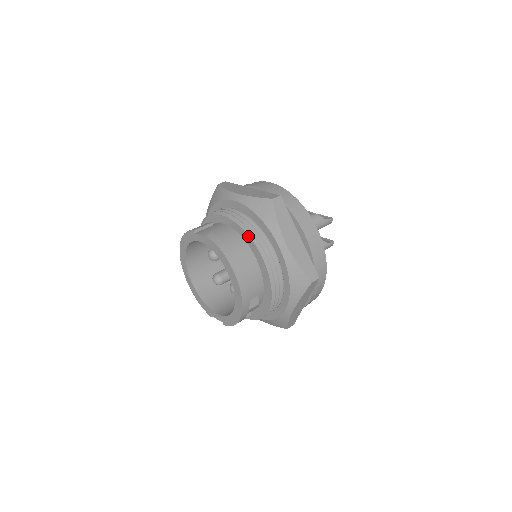
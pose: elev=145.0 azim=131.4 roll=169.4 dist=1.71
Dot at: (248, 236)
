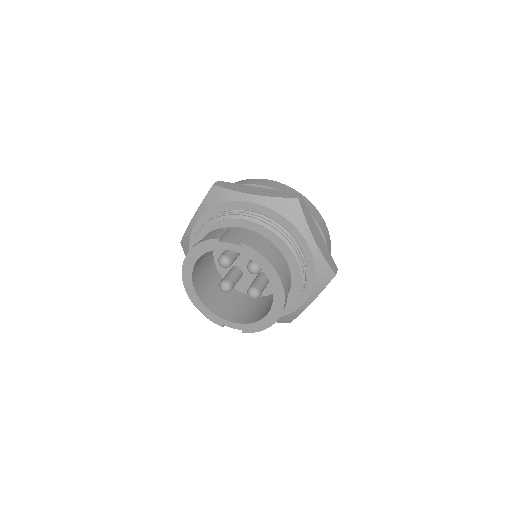
Dot at: (279, 238)
